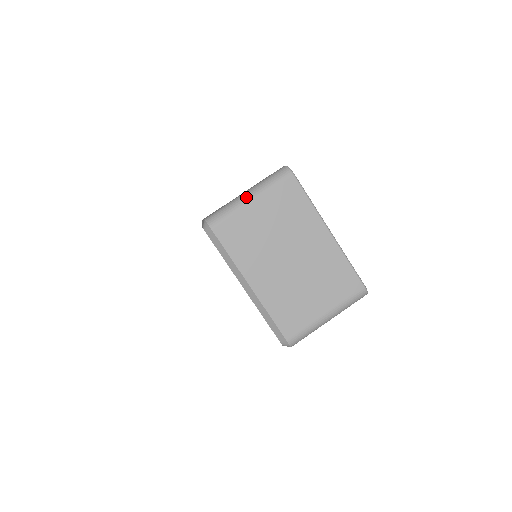
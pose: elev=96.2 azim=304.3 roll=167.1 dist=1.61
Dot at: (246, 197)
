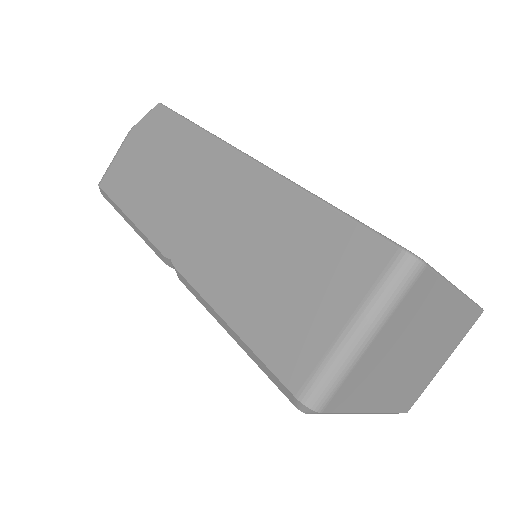
Dot at: (360, 341)
